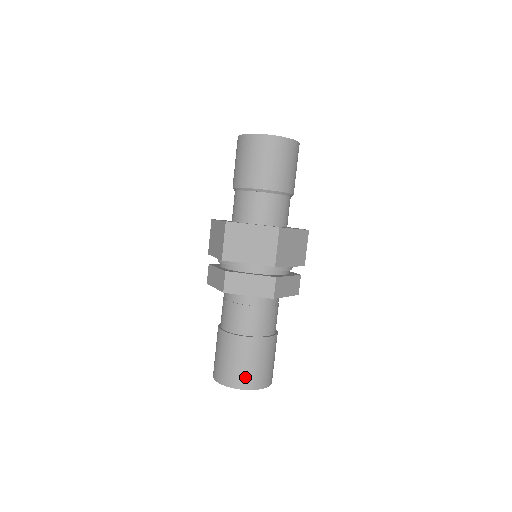
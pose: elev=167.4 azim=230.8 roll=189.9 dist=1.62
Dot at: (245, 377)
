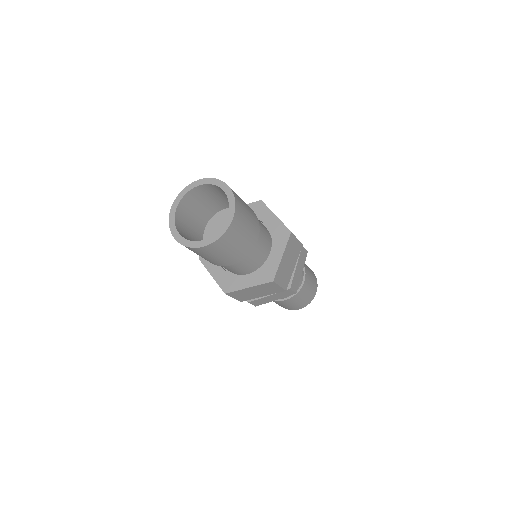
Dot at: (300, 306)
